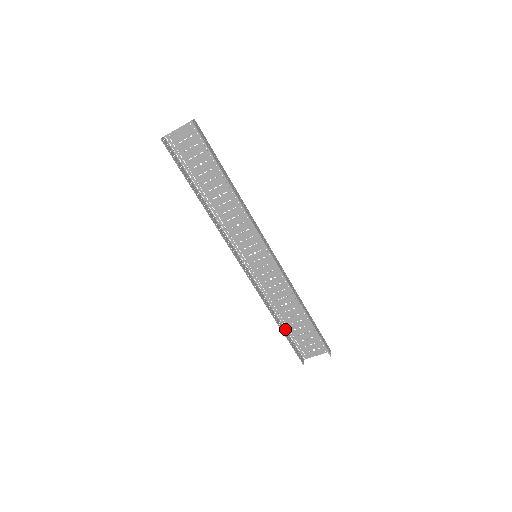
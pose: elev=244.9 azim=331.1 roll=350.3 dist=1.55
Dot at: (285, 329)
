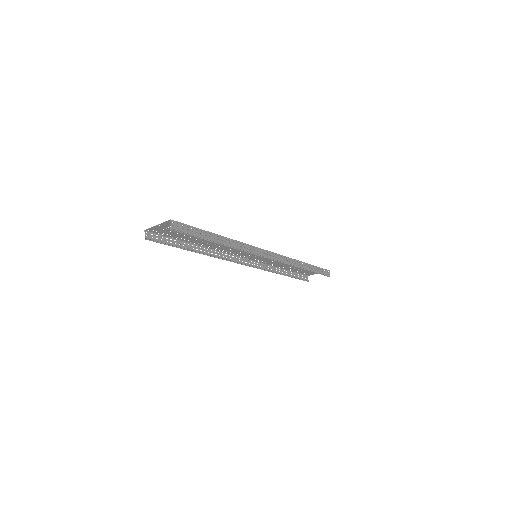
Dot at: (290, 271)
